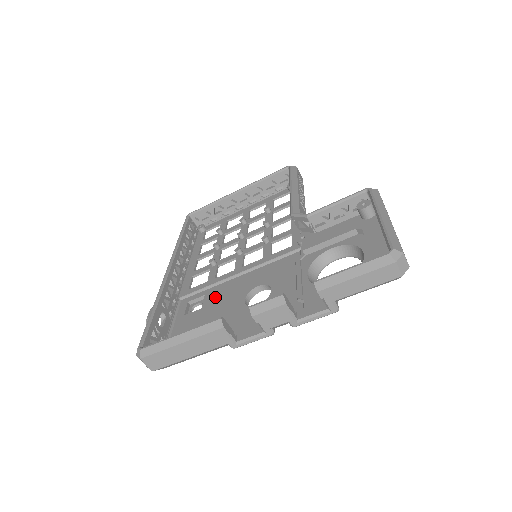
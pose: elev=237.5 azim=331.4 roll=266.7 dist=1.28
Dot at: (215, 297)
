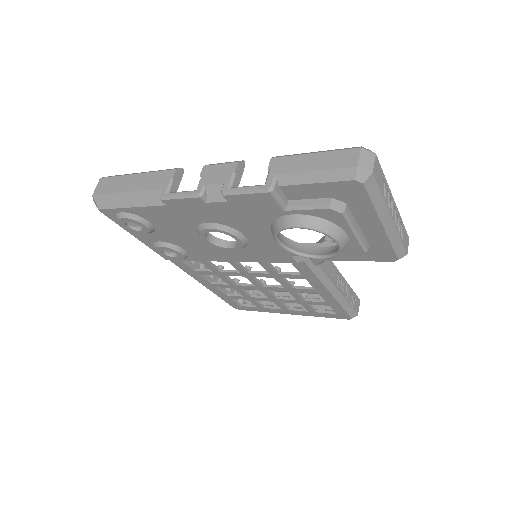
Dot at: occluded
